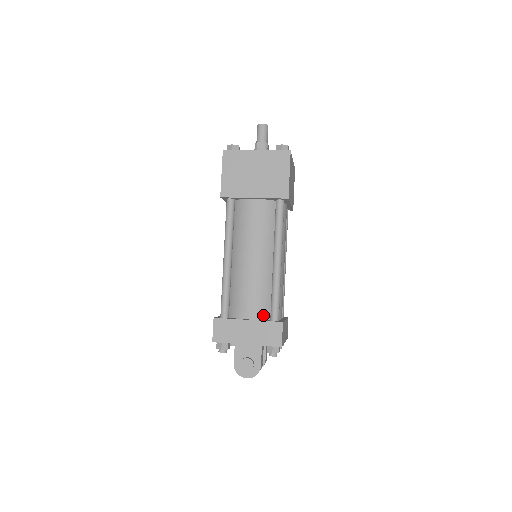
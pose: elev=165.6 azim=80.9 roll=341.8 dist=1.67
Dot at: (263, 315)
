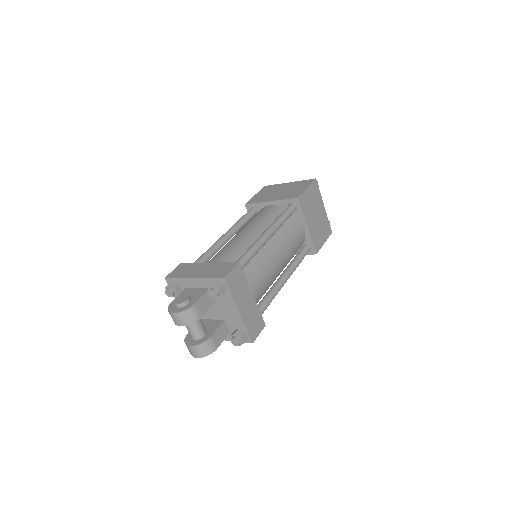
Dot at: occluded
